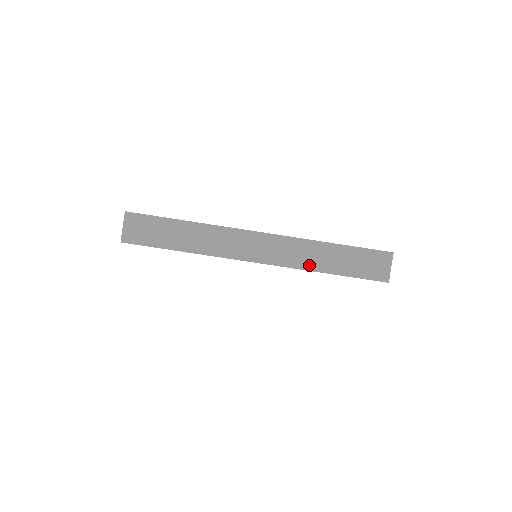
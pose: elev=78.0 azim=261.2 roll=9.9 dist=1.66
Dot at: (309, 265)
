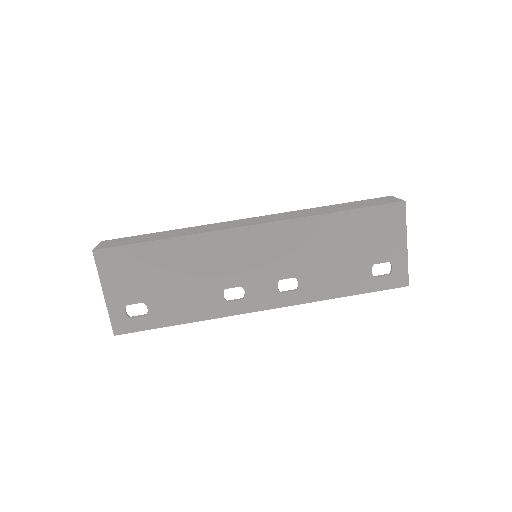
Dot at: (311, 214)
